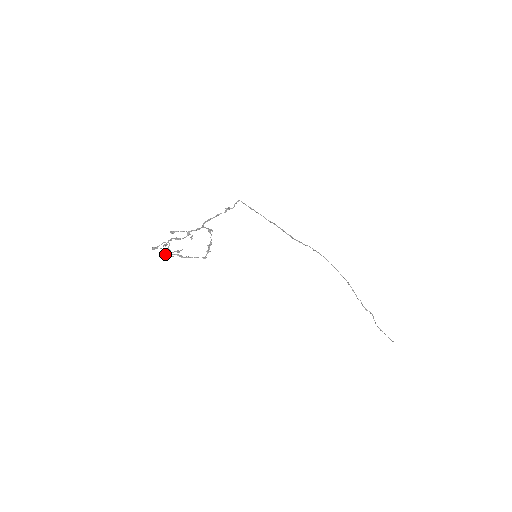
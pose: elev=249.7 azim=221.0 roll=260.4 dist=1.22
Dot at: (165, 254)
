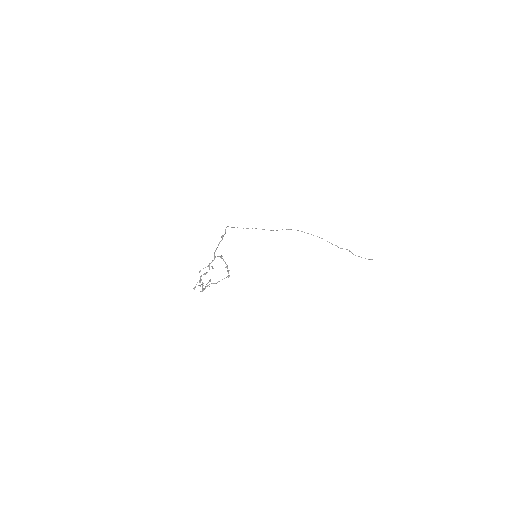
Dot at: (202, 288)
